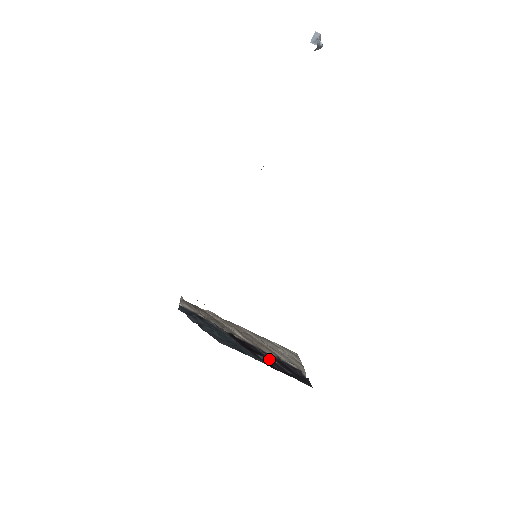
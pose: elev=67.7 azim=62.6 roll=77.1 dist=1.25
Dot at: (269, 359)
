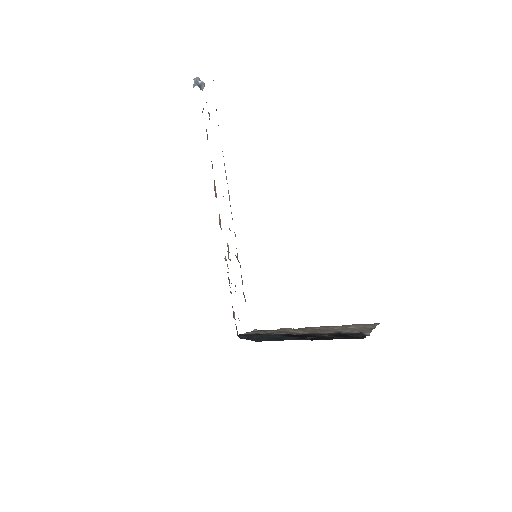
Dot at: occluded
